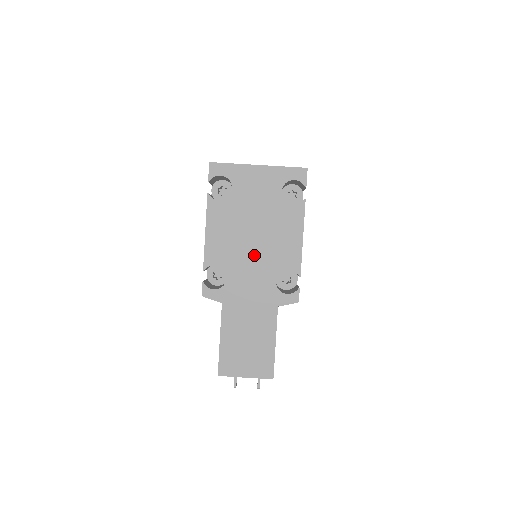
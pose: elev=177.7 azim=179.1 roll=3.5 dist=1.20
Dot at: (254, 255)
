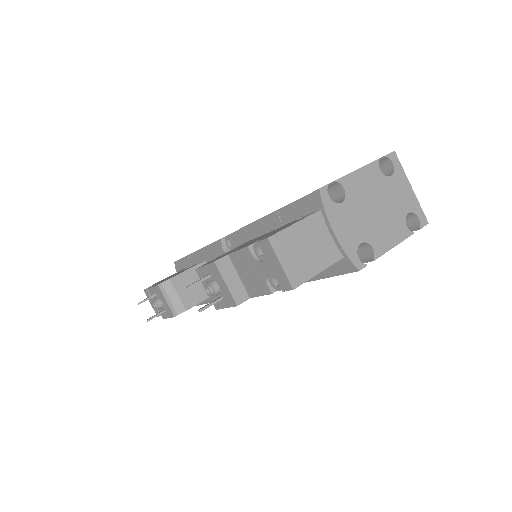
Dot at: (366, 216)
